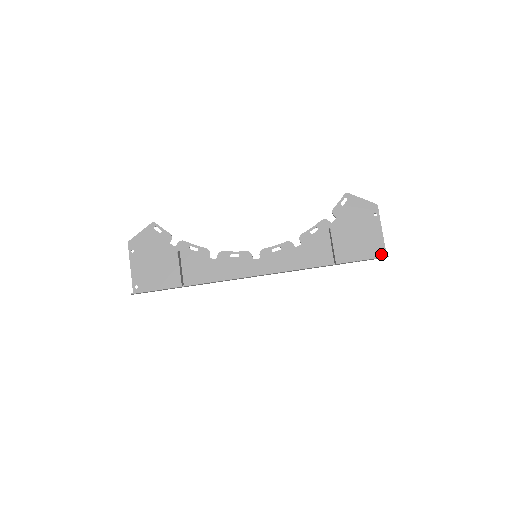
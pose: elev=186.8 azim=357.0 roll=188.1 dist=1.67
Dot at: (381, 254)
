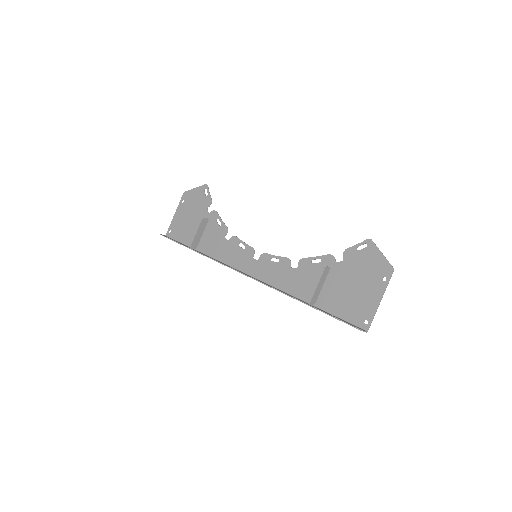
Dot at: (363, 325)
